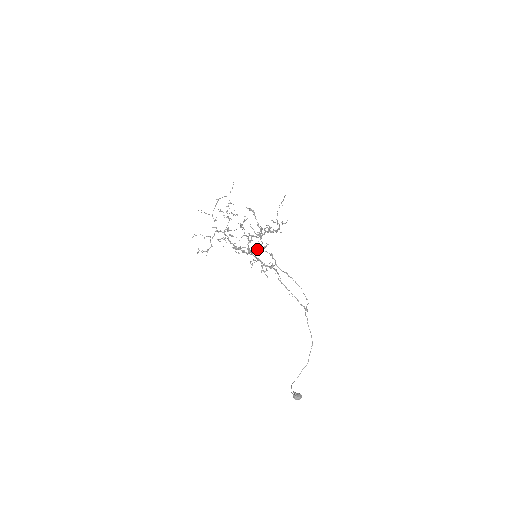
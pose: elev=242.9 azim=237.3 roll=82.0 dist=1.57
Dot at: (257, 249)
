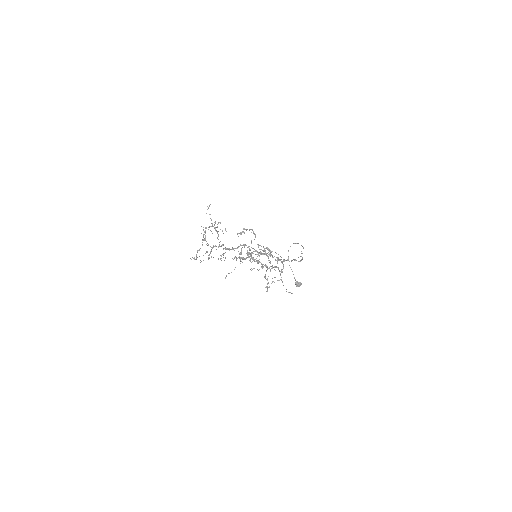
Dot at: occluded
